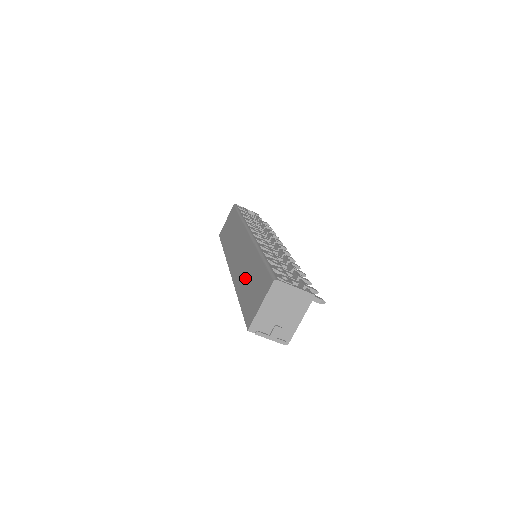
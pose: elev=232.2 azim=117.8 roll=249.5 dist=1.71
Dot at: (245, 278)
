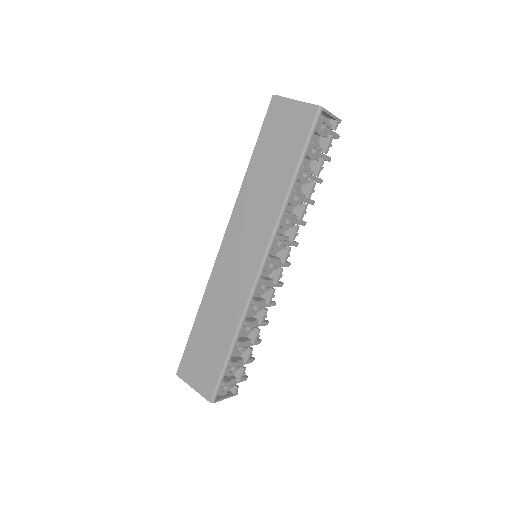
Dot at: (213, 319)
